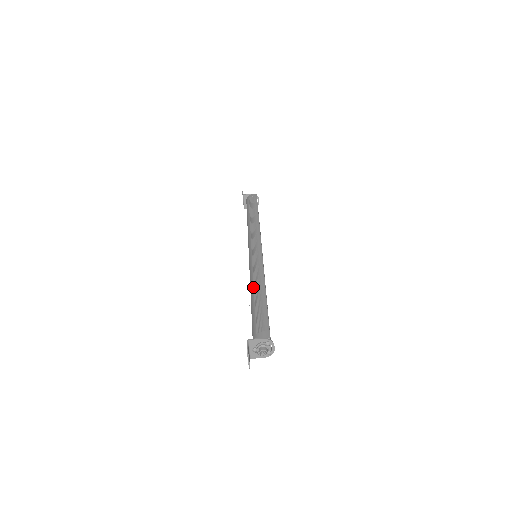
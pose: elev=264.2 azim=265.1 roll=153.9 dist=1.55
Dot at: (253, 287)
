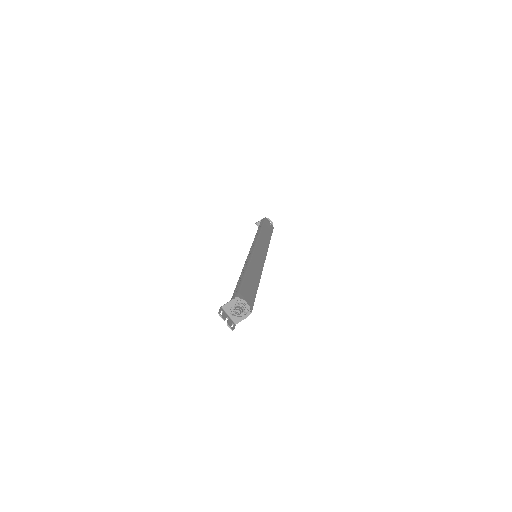
Dot at: occluded
